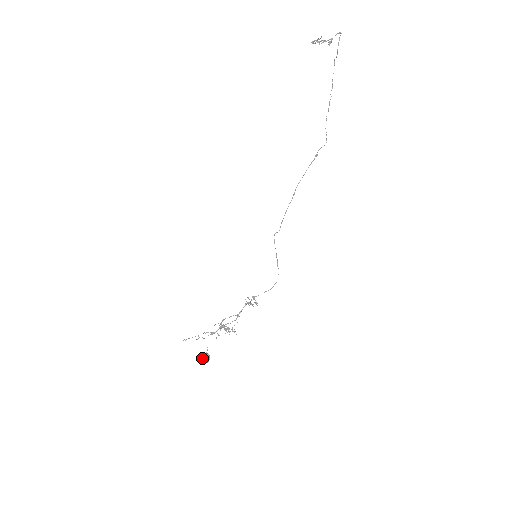
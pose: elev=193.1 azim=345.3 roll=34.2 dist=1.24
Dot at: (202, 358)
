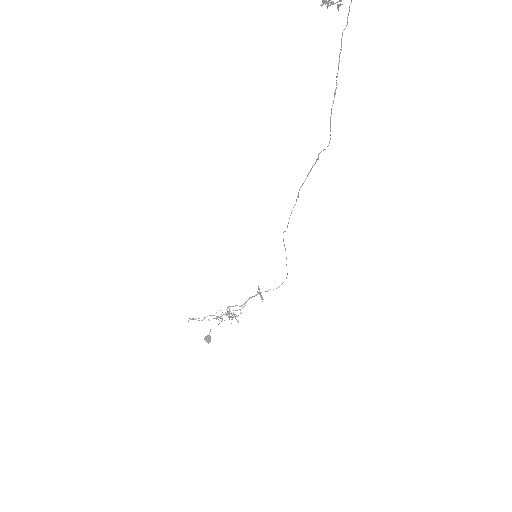
Dot at: (204, 339)
